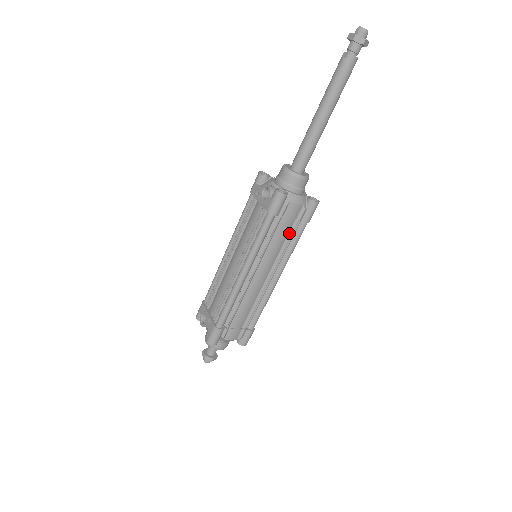
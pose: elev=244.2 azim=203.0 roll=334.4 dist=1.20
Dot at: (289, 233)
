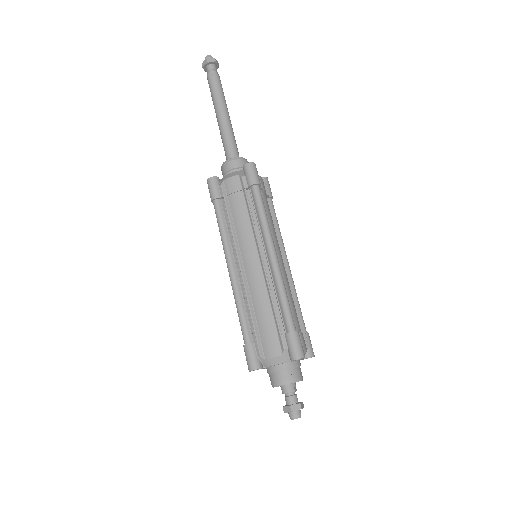
Dot at: (247, 206)
